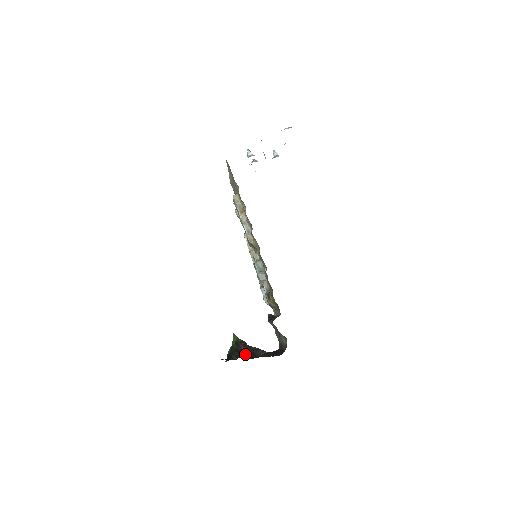
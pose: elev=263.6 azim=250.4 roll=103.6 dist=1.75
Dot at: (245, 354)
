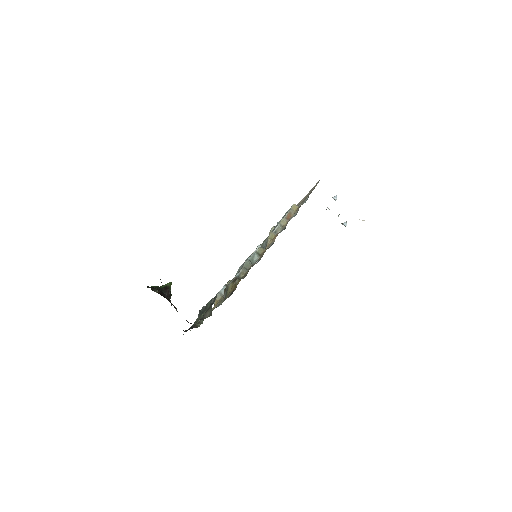
Dot at: (164, 297)
